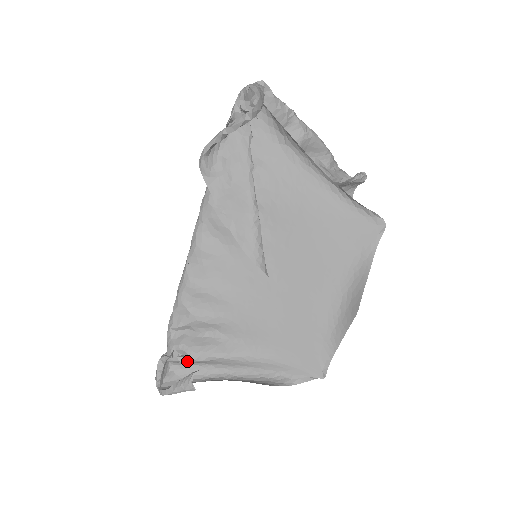
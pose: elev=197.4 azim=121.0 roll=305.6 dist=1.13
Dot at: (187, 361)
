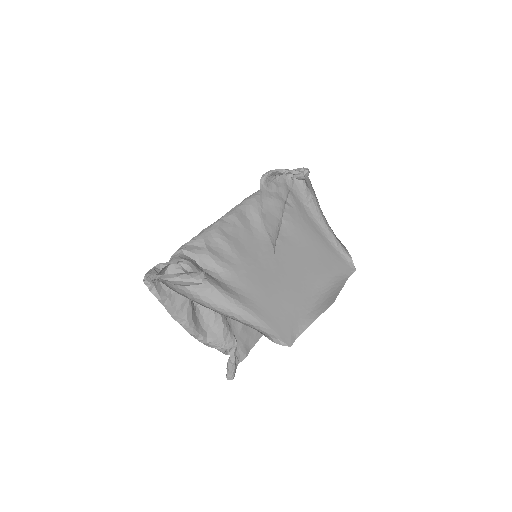
Dot at: occluded
